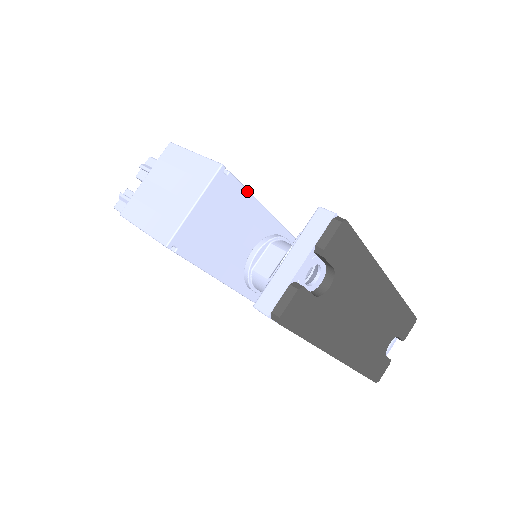
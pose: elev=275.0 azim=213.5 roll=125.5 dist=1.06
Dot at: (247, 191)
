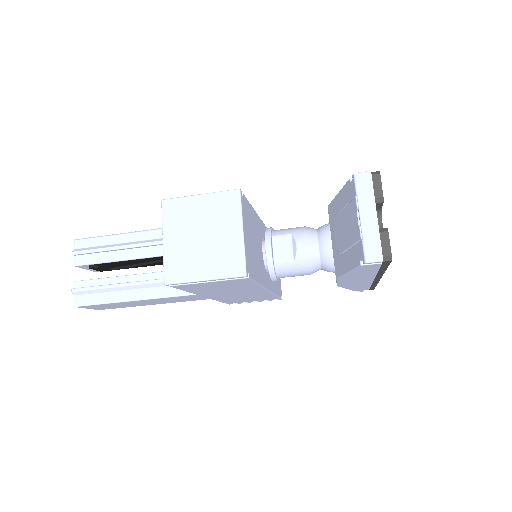
Dot at: (249, 203)
